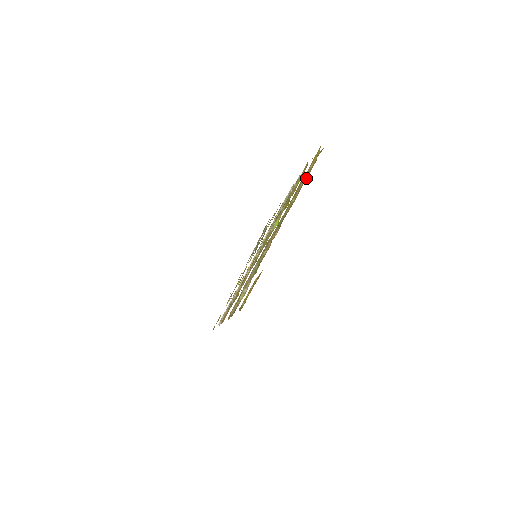
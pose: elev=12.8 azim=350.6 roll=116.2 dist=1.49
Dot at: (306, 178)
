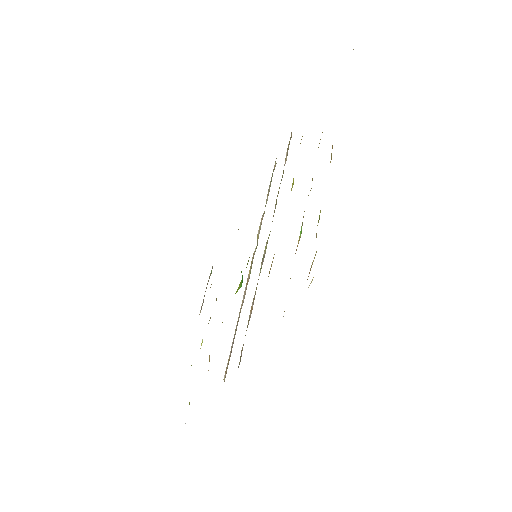
Dot at: occluded
